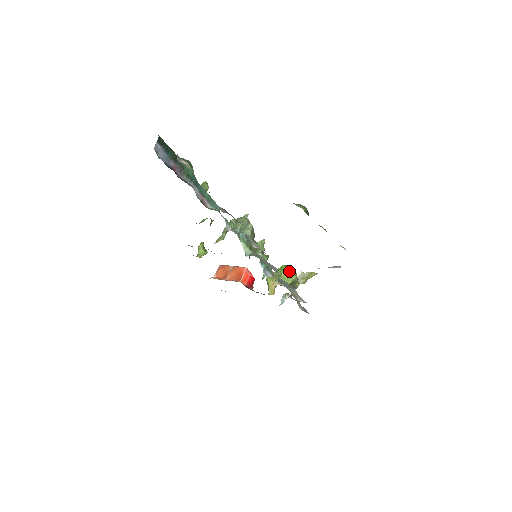
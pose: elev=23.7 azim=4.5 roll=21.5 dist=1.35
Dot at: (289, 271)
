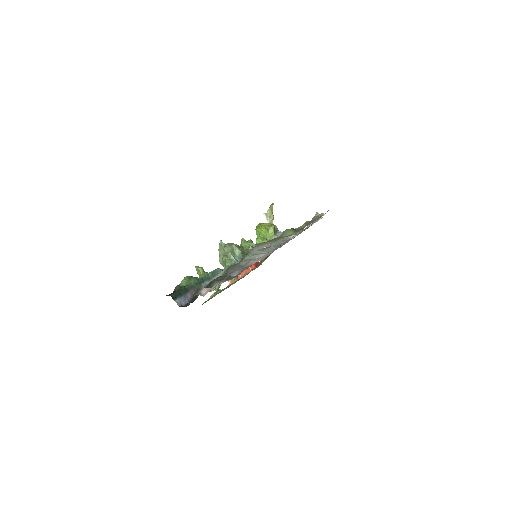
Dot at: (265, 228)
